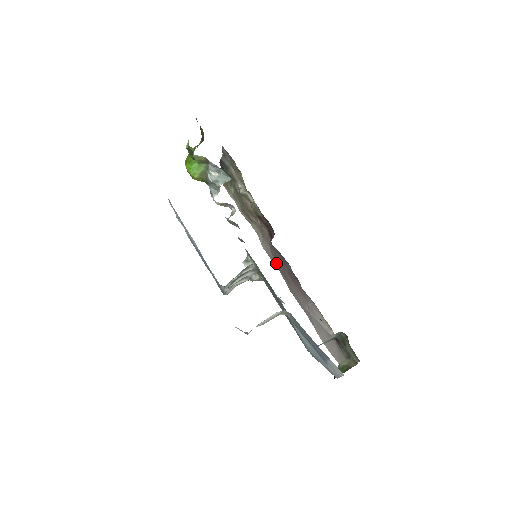
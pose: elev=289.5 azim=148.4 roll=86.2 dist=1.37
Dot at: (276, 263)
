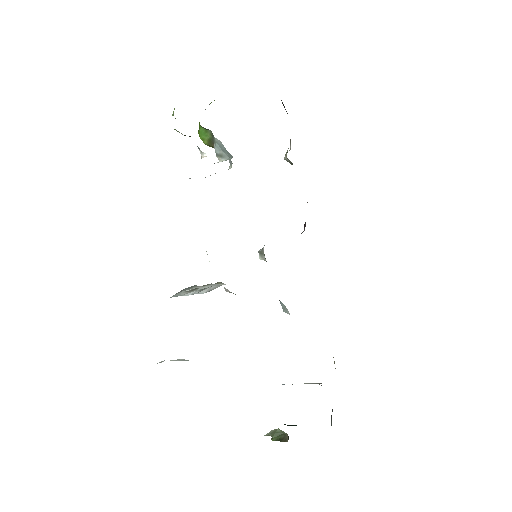
Dot at: occluded
